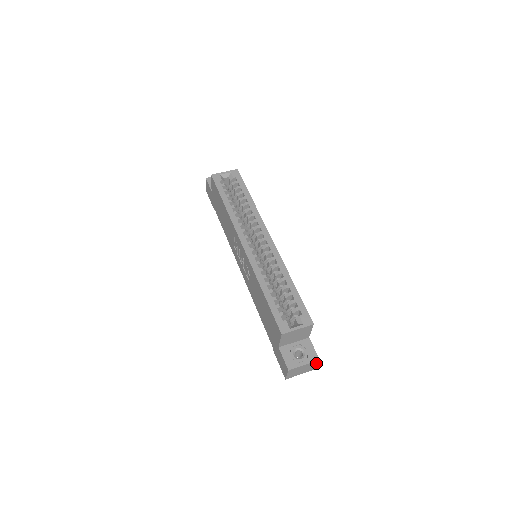
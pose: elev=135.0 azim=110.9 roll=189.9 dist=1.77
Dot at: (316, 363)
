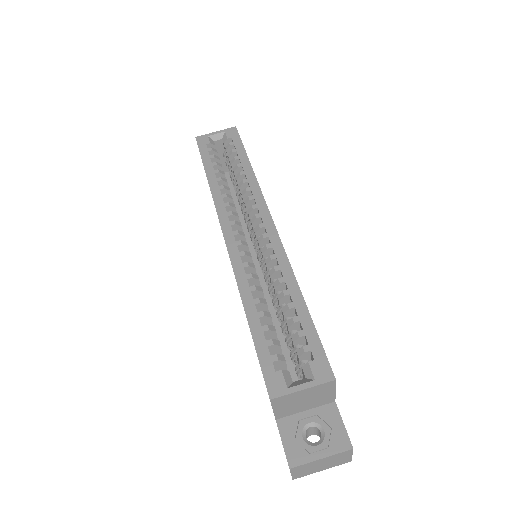
Dot at: (348, 453)
